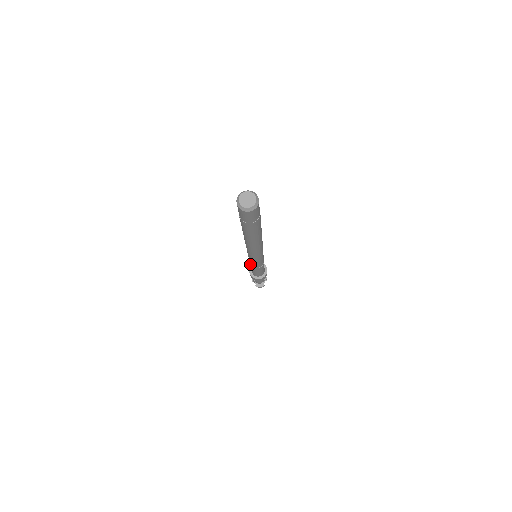
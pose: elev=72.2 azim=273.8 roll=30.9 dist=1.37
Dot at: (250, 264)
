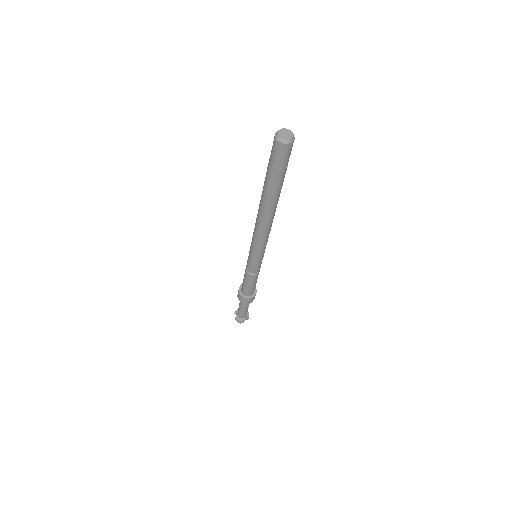
Dot at: (246, 268)
